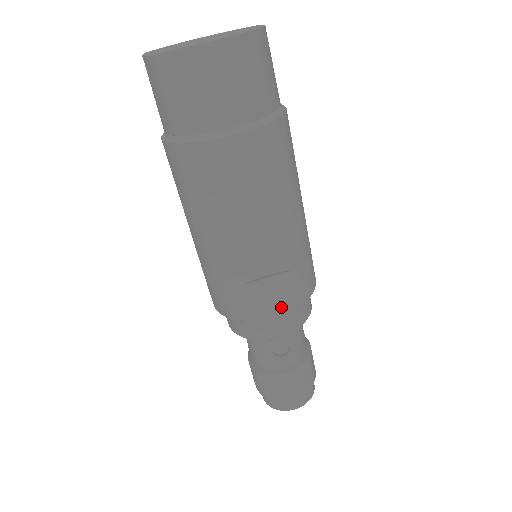
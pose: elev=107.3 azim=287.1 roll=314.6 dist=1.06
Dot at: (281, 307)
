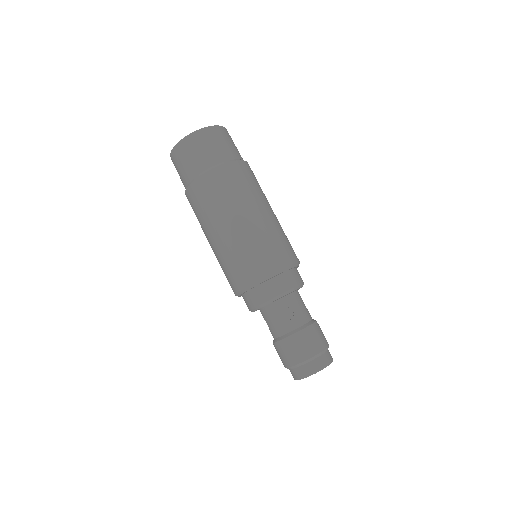
Dot at: (272, 270)
